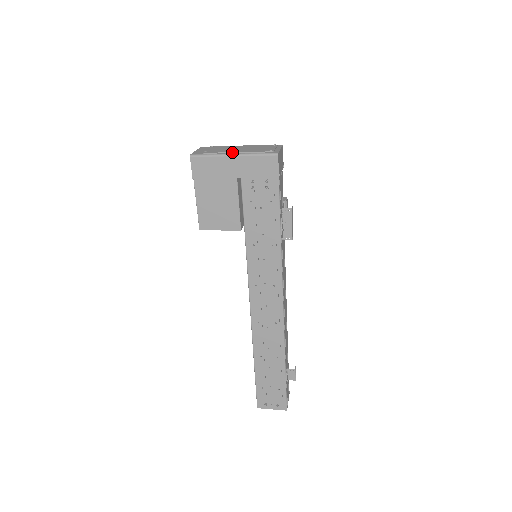
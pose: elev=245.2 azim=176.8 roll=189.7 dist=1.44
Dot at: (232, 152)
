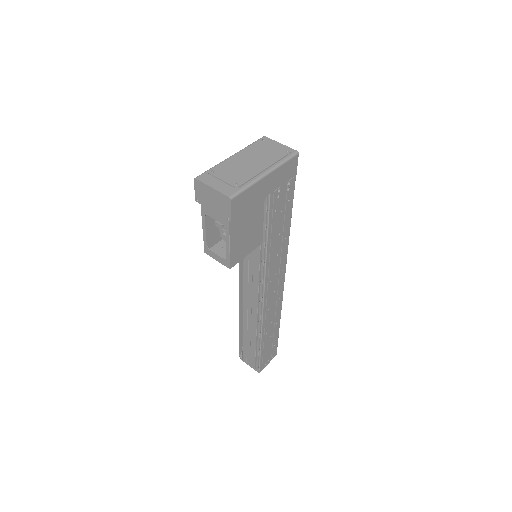
Dot at: (262, 171)
